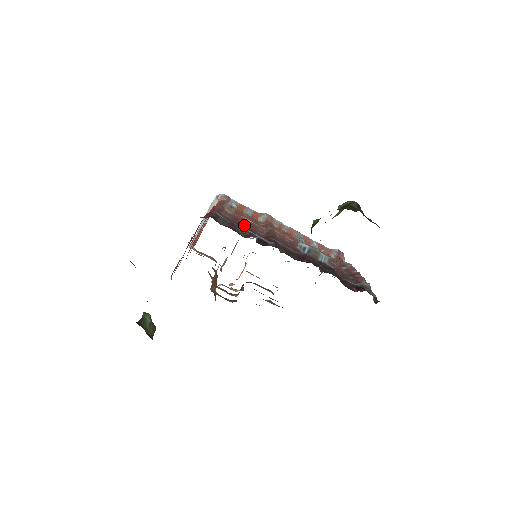
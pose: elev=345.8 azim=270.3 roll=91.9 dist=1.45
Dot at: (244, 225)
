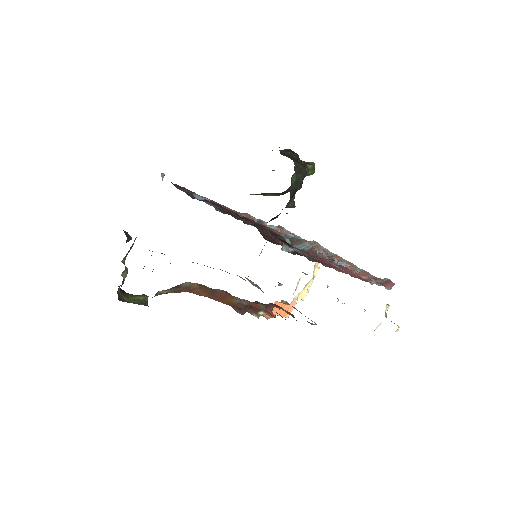
Dot at: occluded
